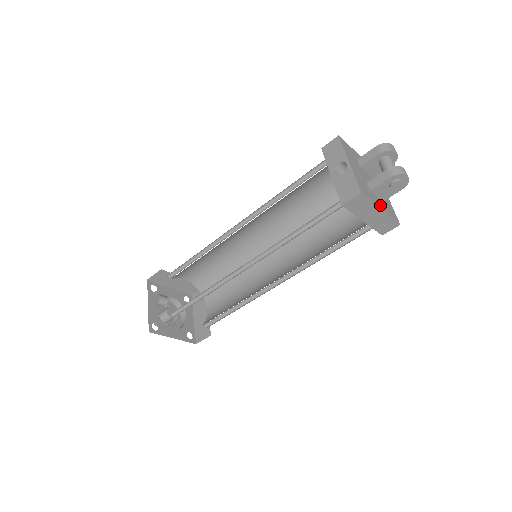
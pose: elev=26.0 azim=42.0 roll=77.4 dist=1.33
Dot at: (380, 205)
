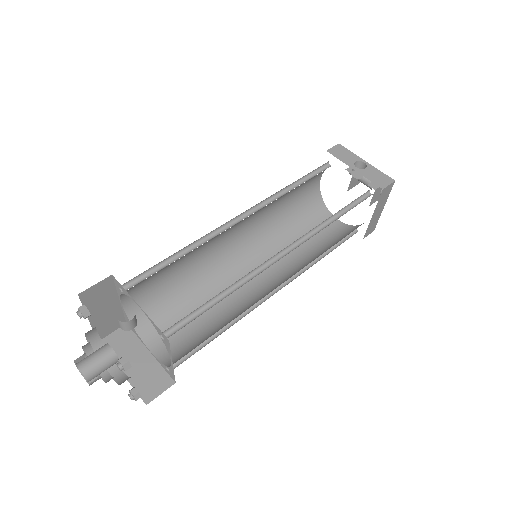
Dot at: occluded
